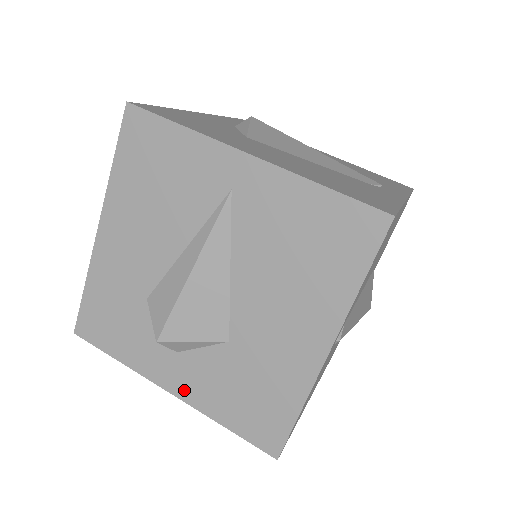
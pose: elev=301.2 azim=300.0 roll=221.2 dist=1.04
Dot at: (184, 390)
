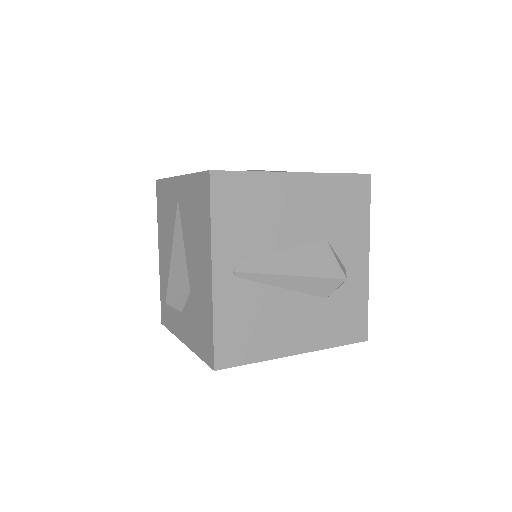
Dot at: (186, 338)
